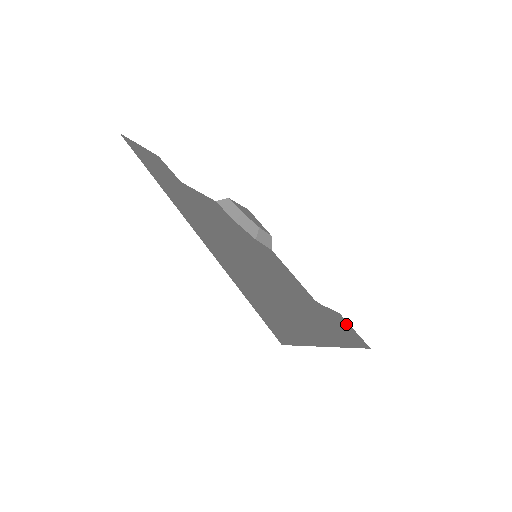
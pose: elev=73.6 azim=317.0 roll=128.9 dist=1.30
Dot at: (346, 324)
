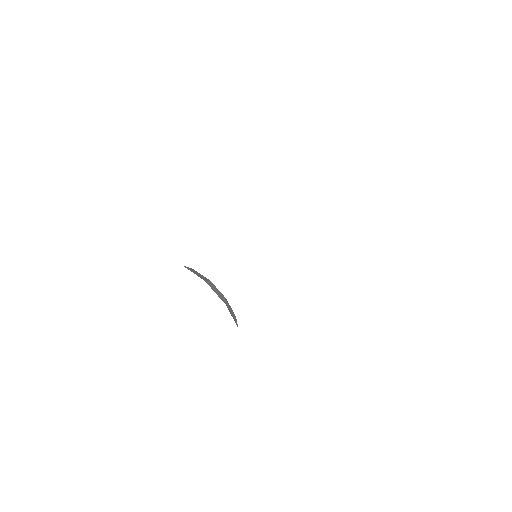
Dot at: occluded
